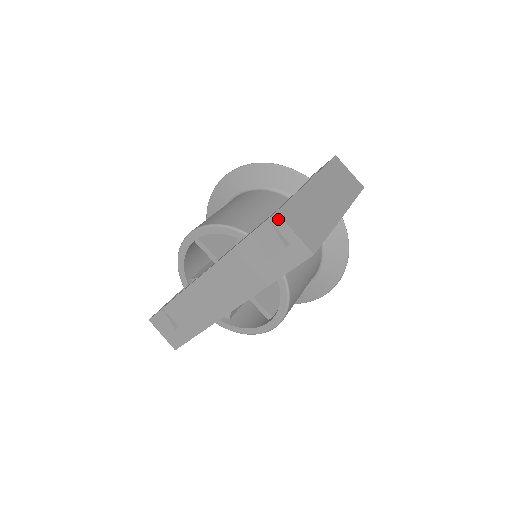
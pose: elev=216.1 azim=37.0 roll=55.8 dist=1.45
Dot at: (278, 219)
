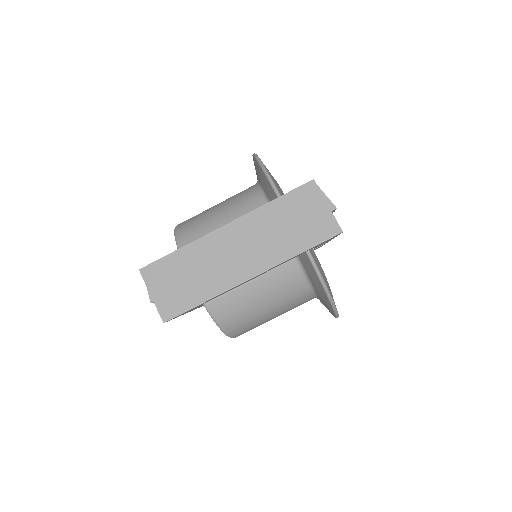
Dot at: (143, 276)
